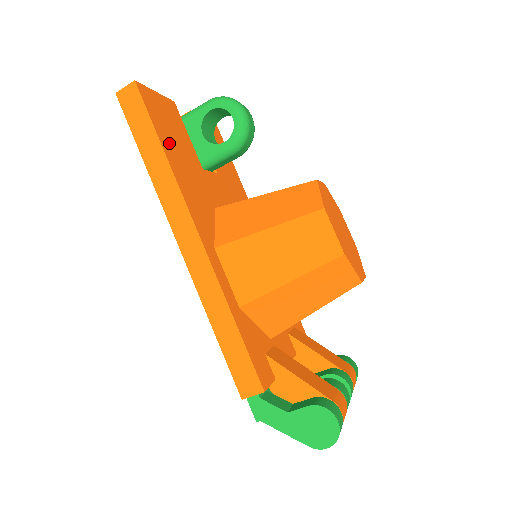
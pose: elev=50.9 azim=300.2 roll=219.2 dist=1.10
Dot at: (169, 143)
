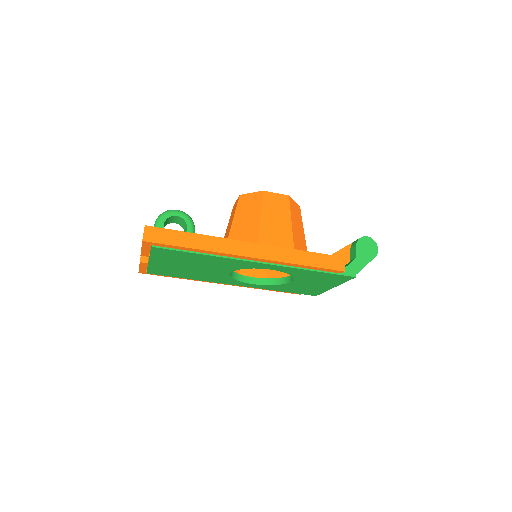
Dot at: occluded
